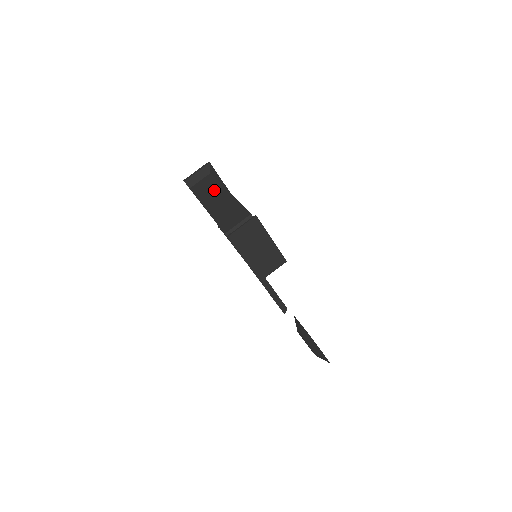
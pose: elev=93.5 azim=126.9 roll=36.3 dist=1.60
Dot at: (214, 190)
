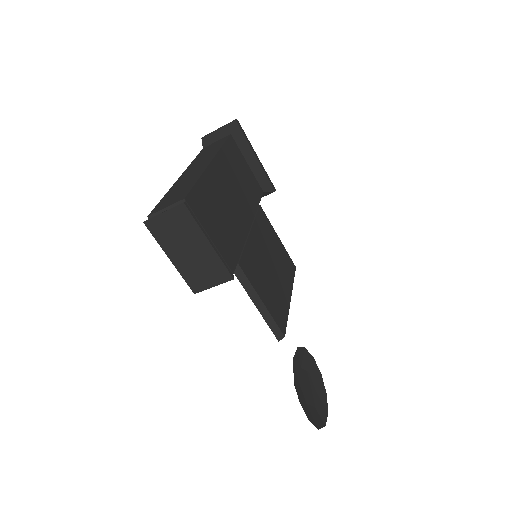
Dot at: (207, 156)
